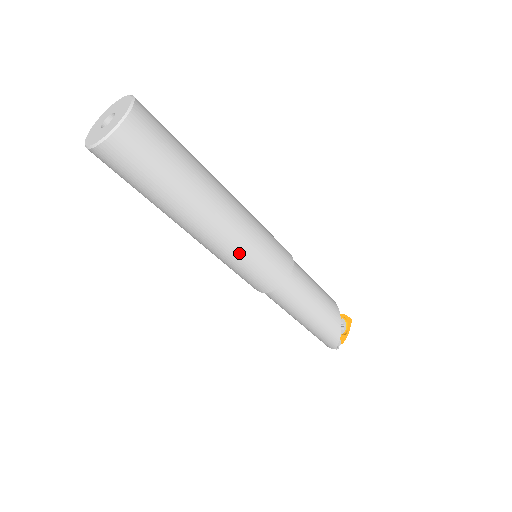
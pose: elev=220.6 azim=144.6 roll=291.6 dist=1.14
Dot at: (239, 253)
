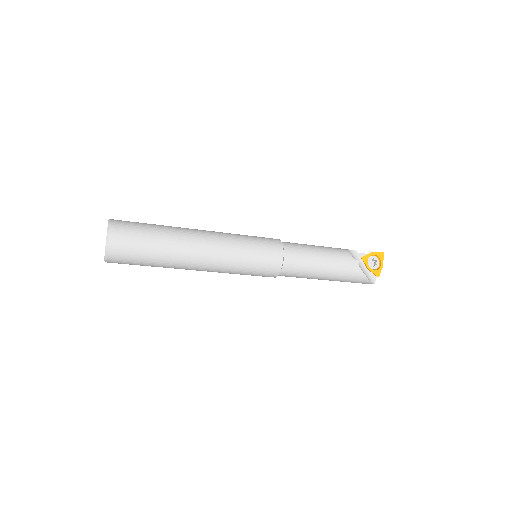
Dot at: (232, 268)
